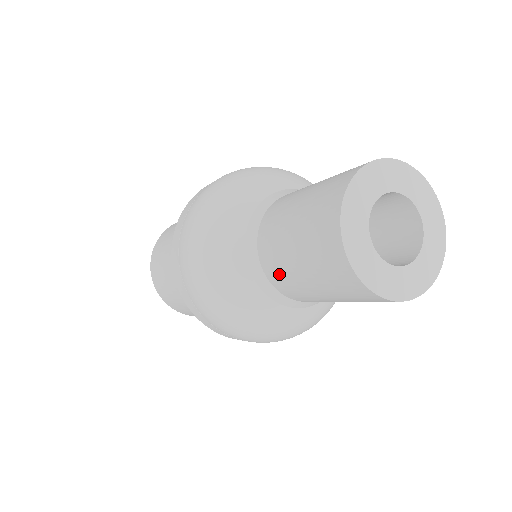
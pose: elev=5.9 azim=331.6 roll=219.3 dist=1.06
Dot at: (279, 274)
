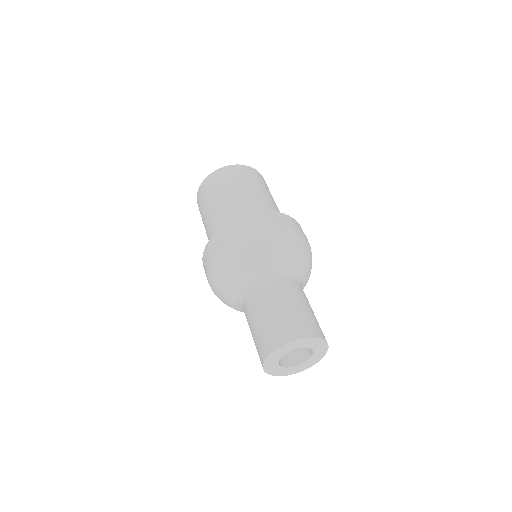
Dot at: (246, 318)
